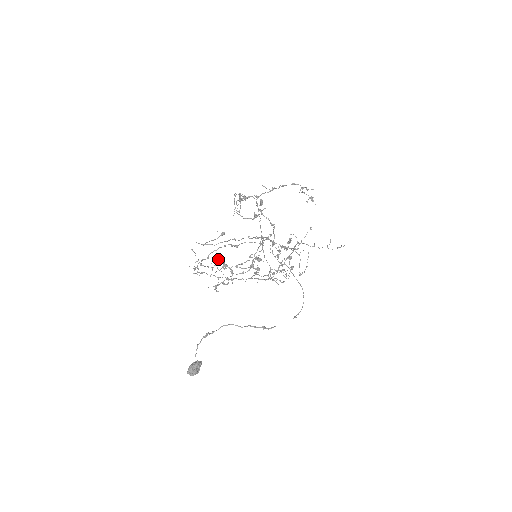
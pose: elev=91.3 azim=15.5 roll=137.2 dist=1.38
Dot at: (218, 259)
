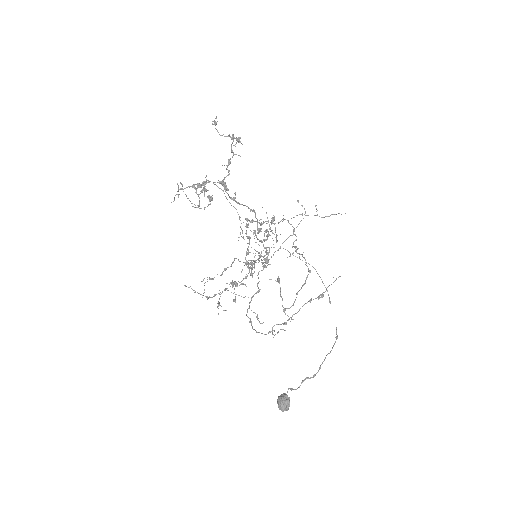
Dot at: occluded
